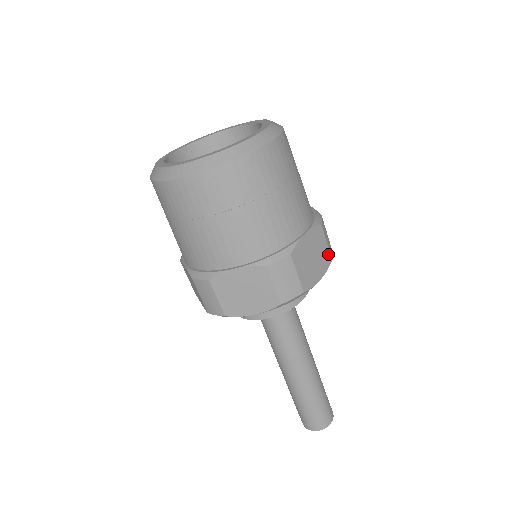
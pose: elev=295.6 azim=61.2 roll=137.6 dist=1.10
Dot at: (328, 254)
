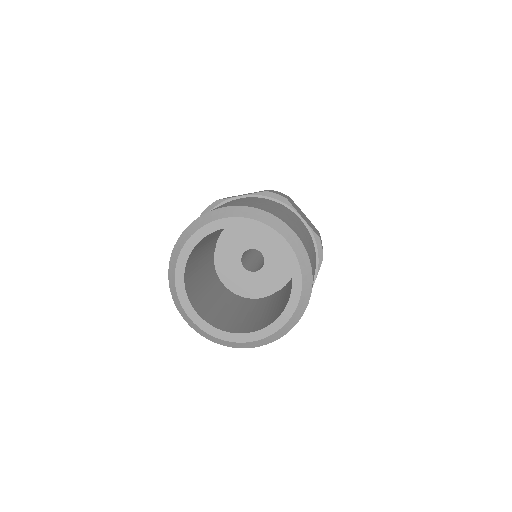
Dot at: occluded
